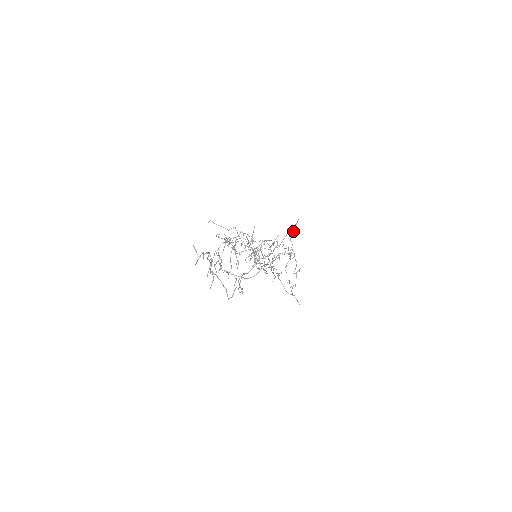
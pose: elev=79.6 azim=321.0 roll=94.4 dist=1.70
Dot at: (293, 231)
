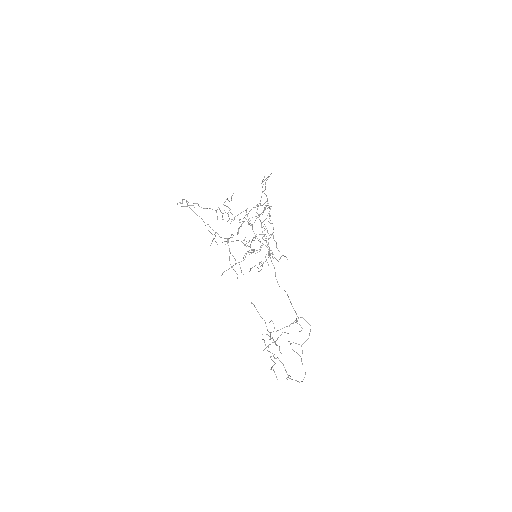
Dot at: occluded
